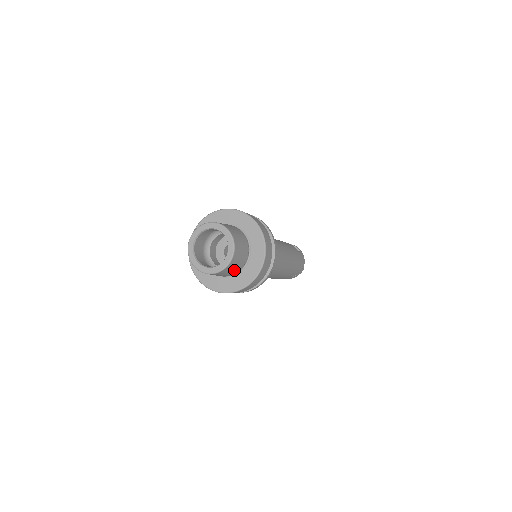
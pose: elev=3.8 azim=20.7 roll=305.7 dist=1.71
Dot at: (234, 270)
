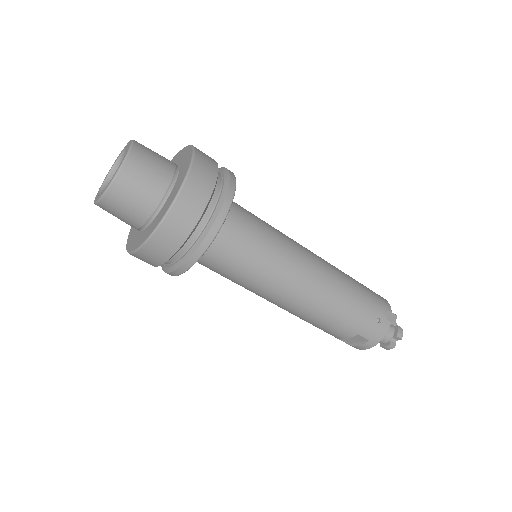
Dot at: (153, 182)
